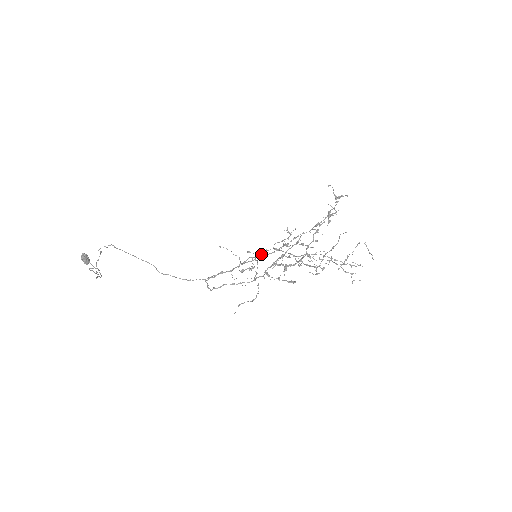
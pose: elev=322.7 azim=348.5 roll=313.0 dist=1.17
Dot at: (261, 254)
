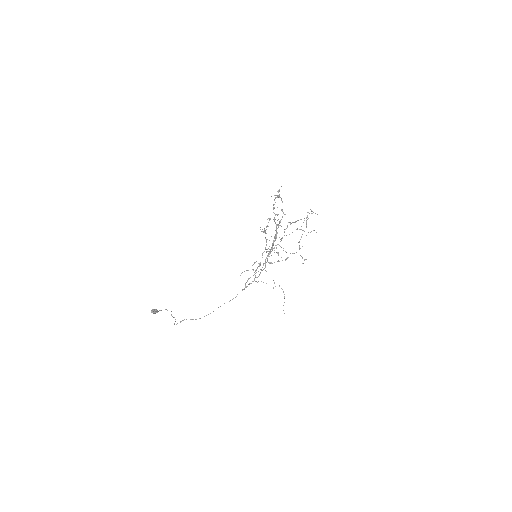
Dot at: (265, 265)
